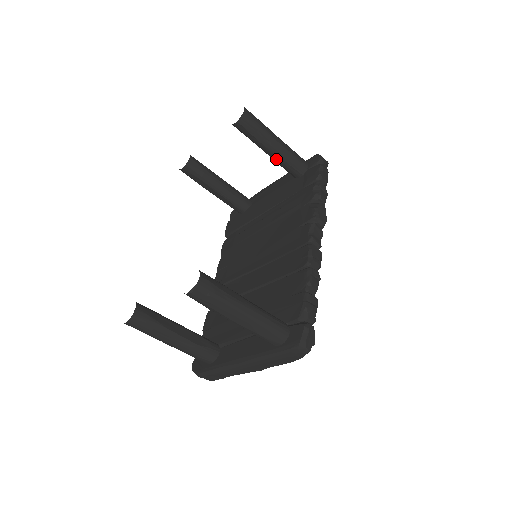
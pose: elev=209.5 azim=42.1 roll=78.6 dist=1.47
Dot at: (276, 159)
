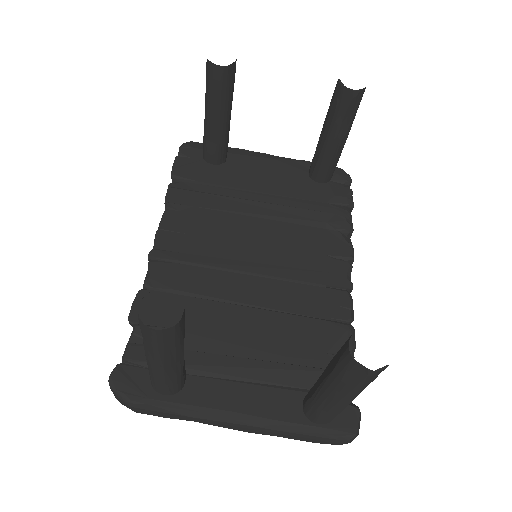
Dot at: (327, 152)
